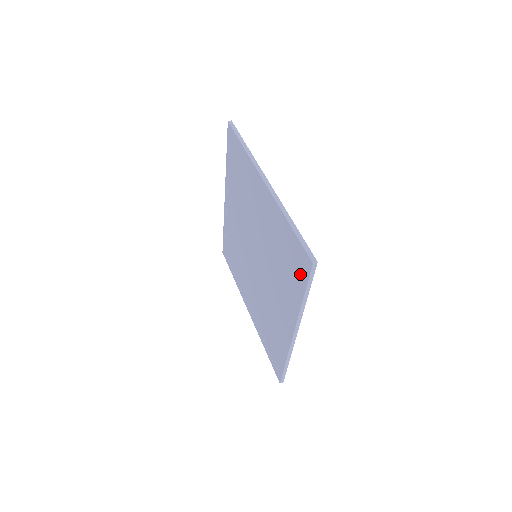
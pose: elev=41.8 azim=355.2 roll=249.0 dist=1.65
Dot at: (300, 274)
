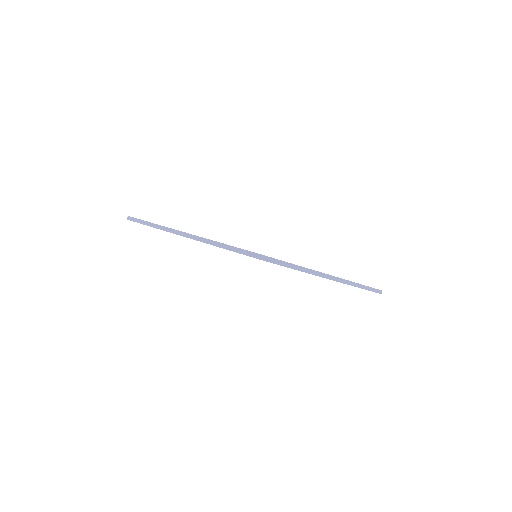
Dot at: occluded
